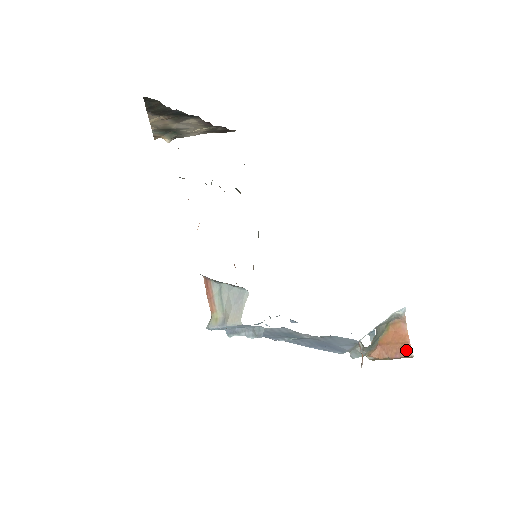
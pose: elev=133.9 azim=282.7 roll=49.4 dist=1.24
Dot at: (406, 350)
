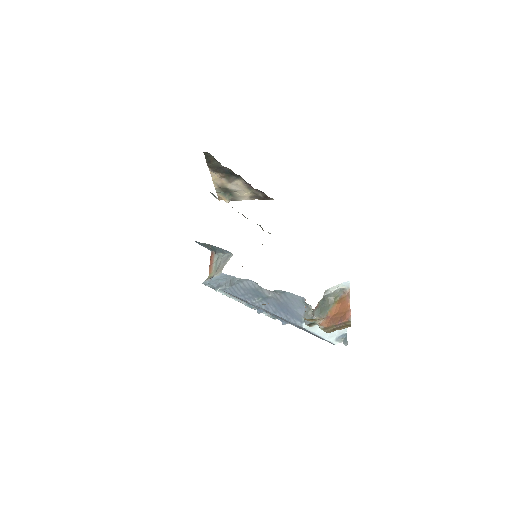
Dot at: (347, 316)
